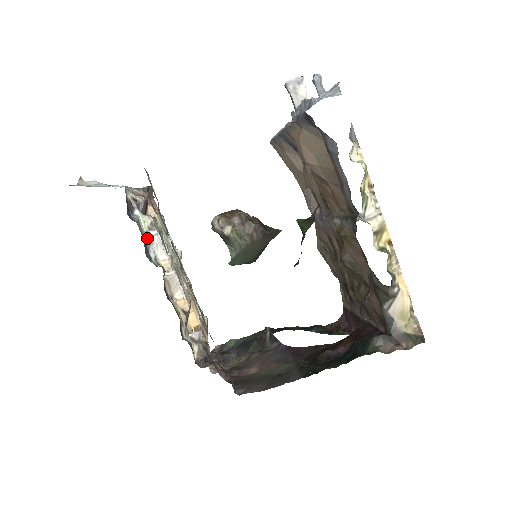
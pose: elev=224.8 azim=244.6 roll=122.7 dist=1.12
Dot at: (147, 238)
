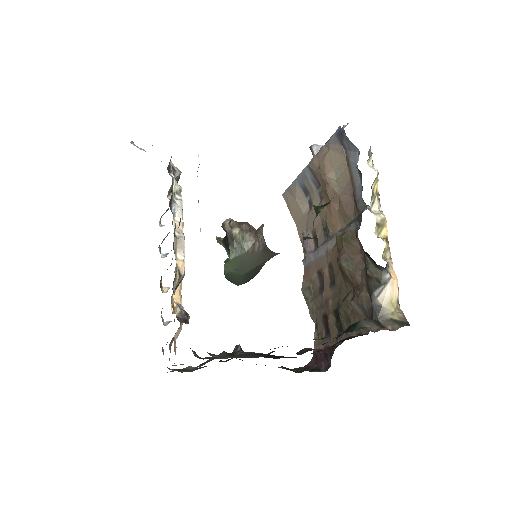
Dot at: (173, 197)
